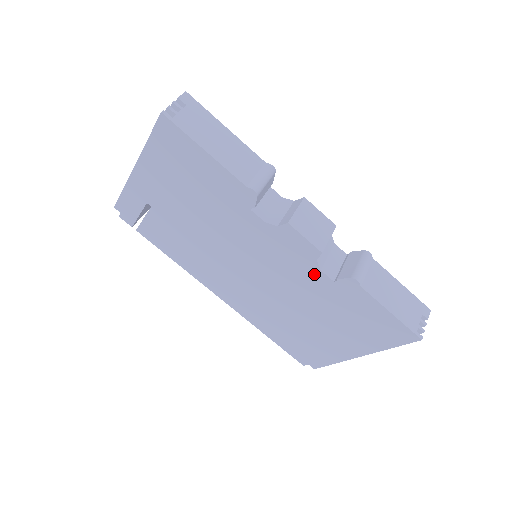
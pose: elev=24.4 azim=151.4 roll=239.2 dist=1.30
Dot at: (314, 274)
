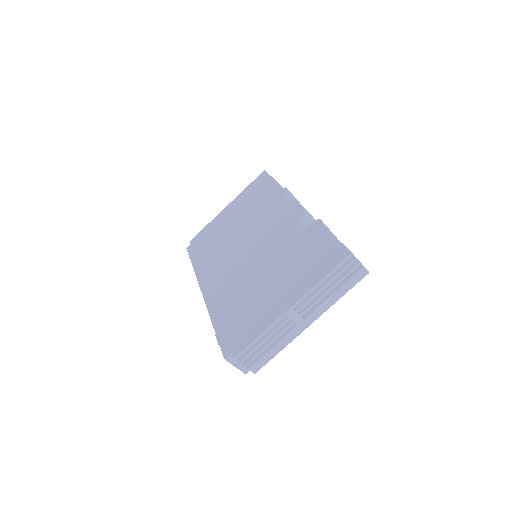
Dot at: (293, 229)
